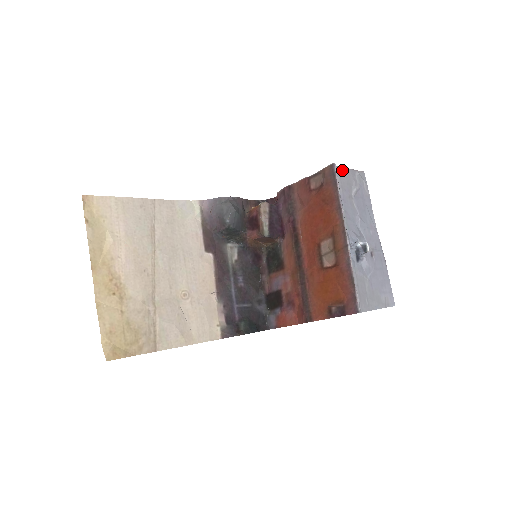
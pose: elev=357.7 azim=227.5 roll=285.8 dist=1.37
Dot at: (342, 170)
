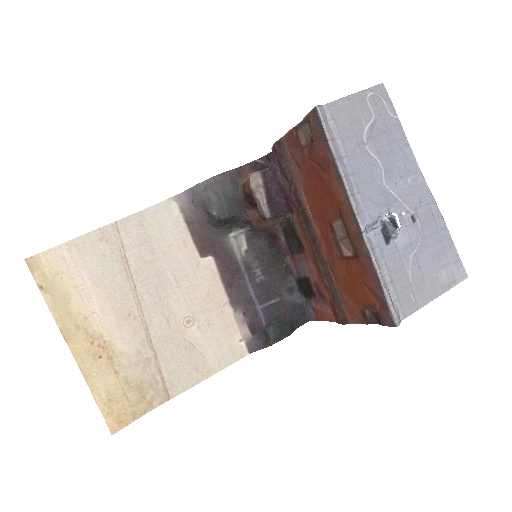
Dot at: (337, 105)
